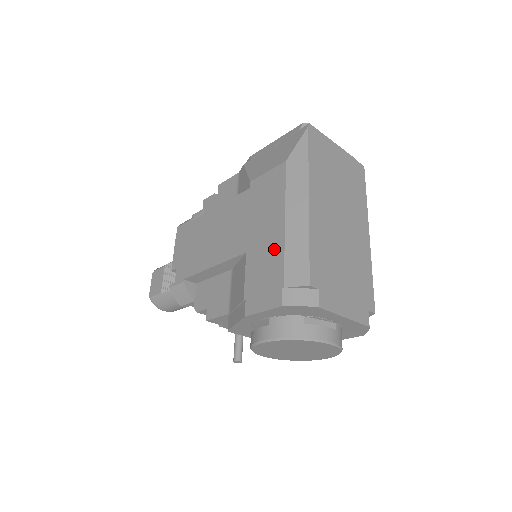
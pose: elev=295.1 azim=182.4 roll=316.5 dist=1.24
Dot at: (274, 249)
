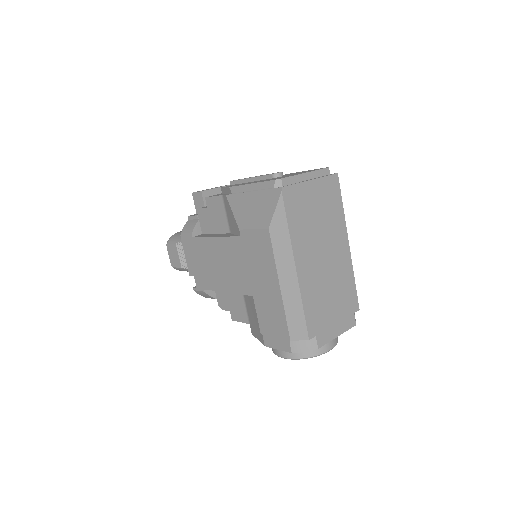
Dot at: (276, 306)
